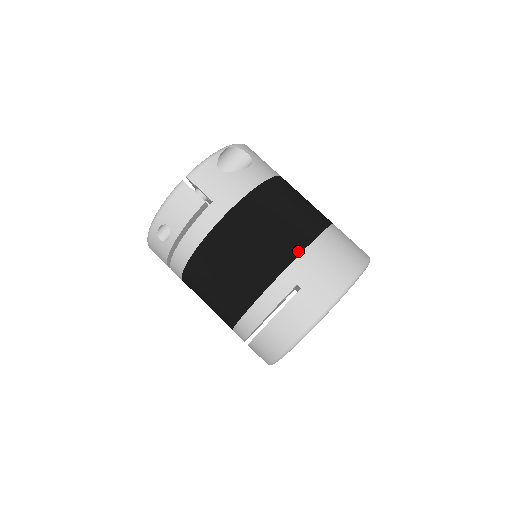
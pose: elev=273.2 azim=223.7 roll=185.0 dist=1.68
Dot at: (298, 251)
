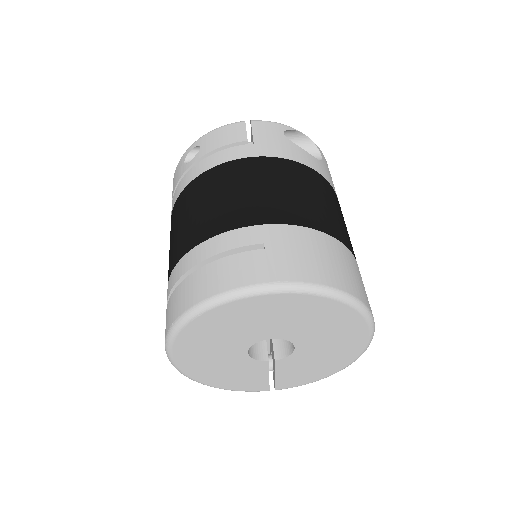
Dot at: (294, 222)
